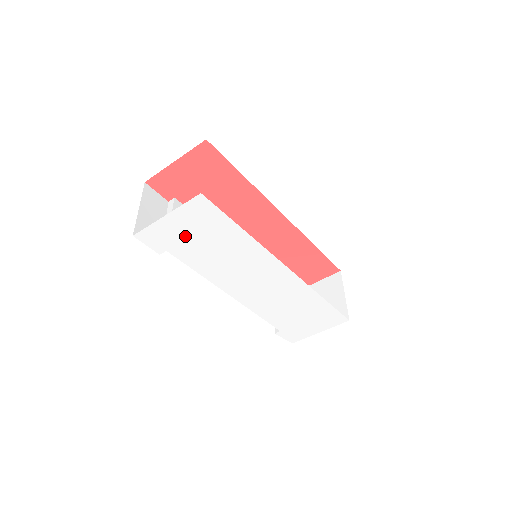
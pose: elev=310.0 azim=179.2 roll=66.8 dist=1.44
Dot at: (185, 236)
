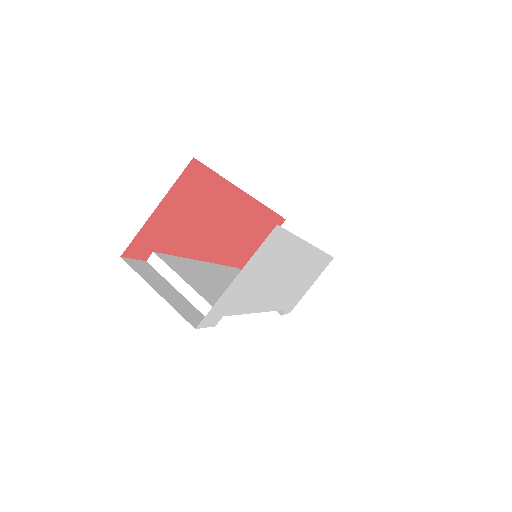
Dot at: (245, 285)
